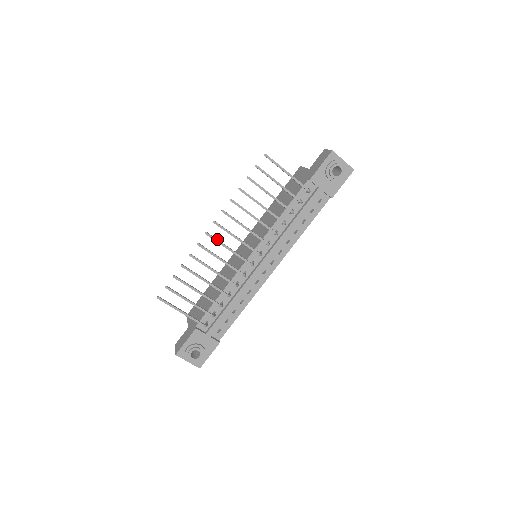
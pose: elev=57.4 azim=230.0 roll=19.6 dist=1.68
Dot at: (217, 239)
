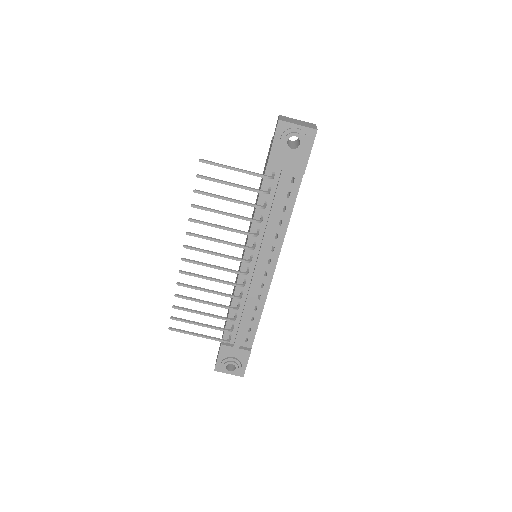
Dot at: (196, 261)
